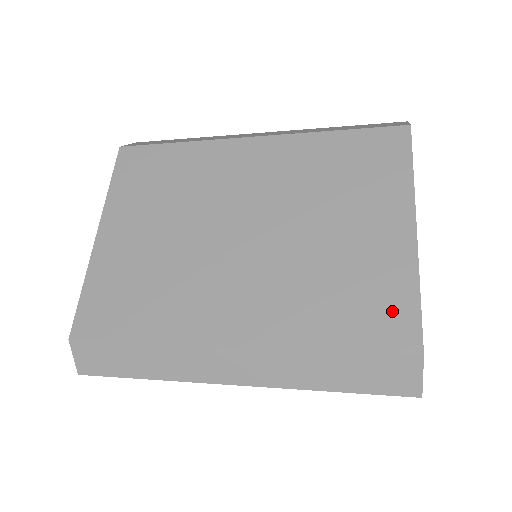
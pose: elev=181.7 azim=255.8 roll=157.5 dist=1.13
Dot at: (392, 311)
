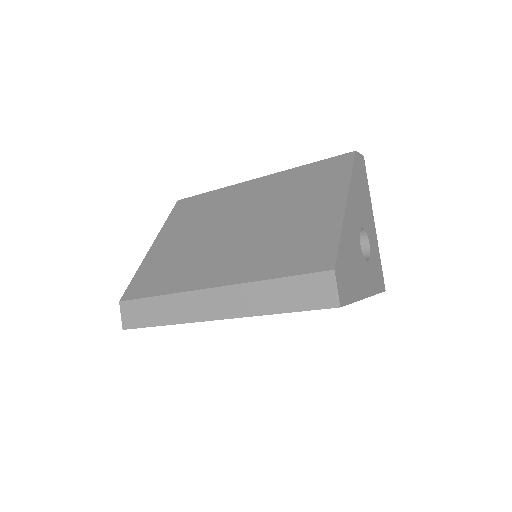
Dot at: (319, 249)
